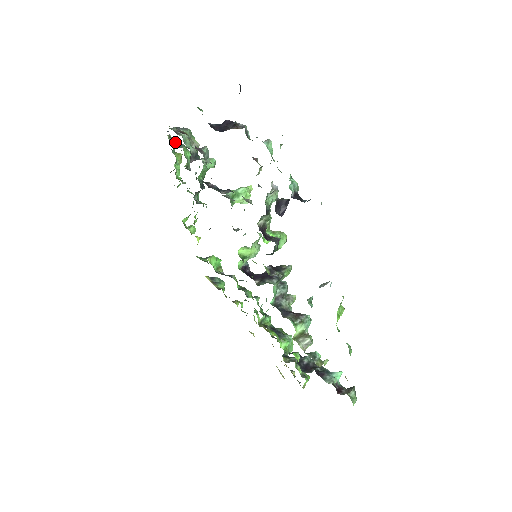
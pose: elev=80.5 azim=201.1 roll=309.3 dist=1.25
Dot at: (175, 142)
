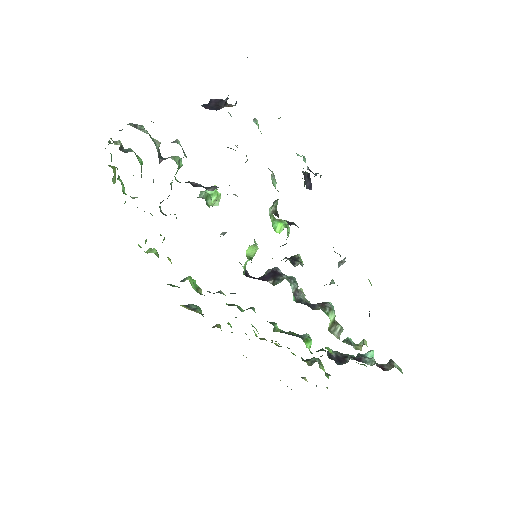
Dot at: (120, 147)
